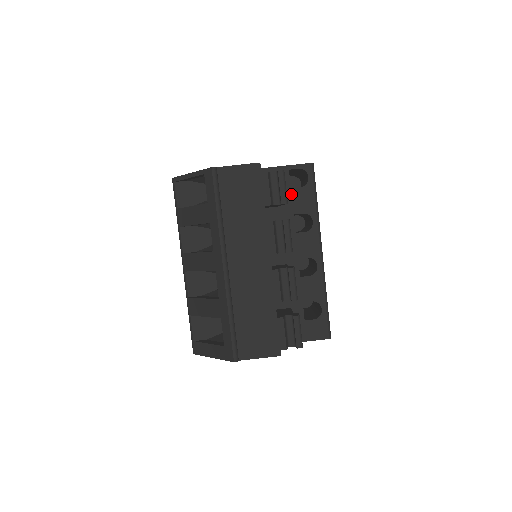
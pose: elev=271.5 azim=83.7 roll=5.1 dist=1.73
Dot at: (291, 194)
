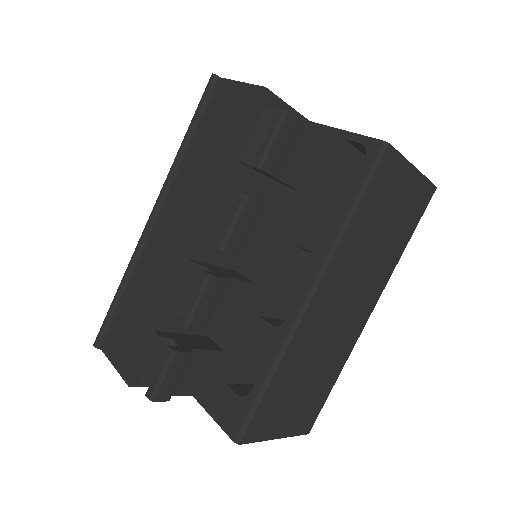
Dot at: (324, 180)
